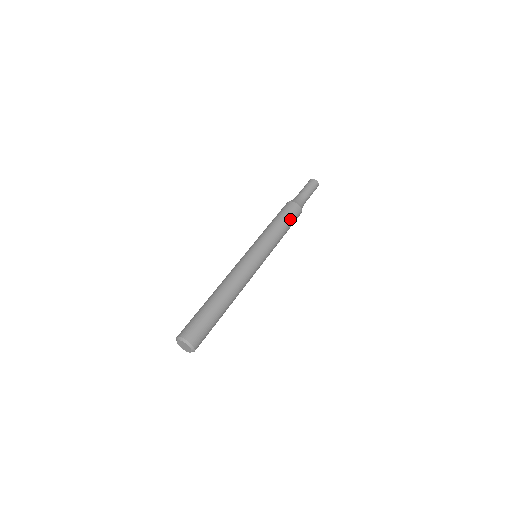
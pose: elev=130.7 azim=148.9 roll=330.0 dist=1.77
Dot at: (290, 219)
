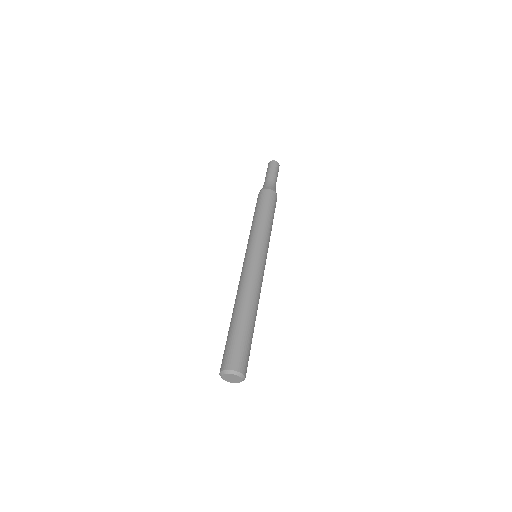
Dot at: (270, 206)
